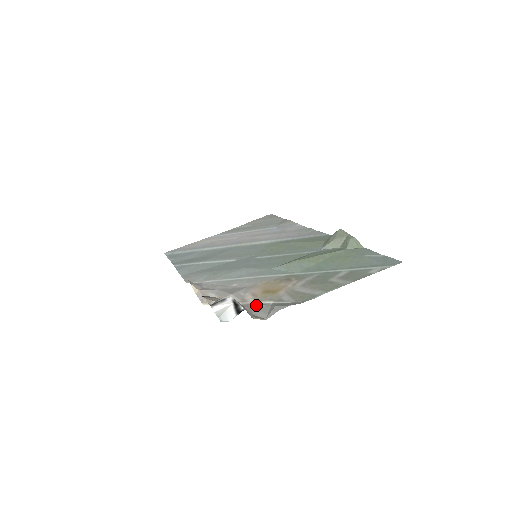
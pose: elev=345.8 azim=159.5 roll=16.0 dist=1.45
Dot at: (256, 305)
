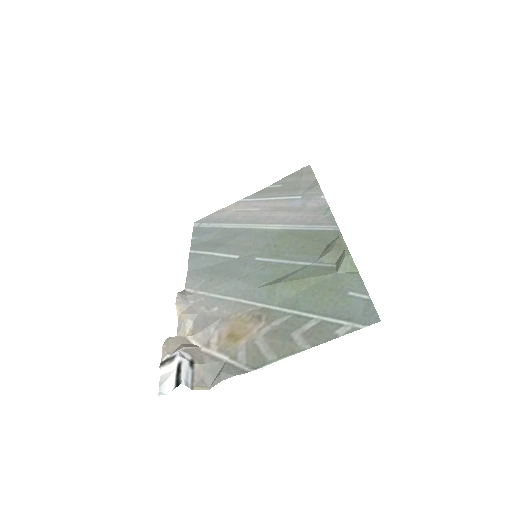
Dot at: (211, 359)
